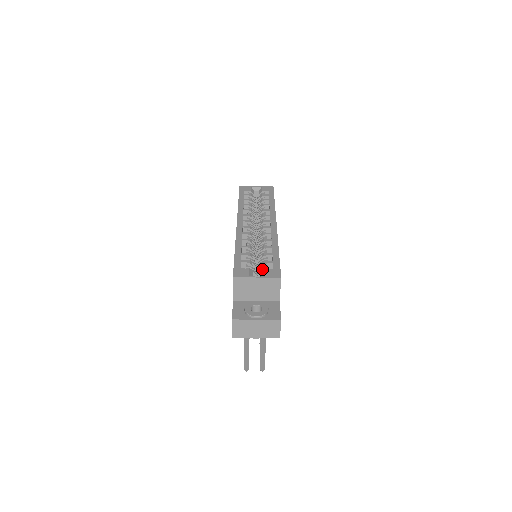
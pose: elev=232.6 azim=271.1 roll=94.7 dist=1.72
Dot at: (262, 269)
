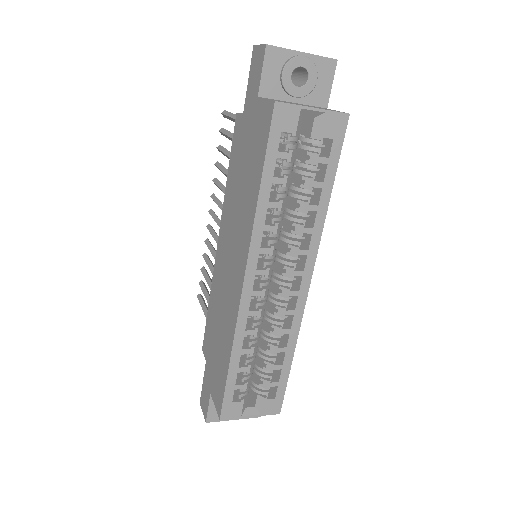
Dot at: (260, 396)
